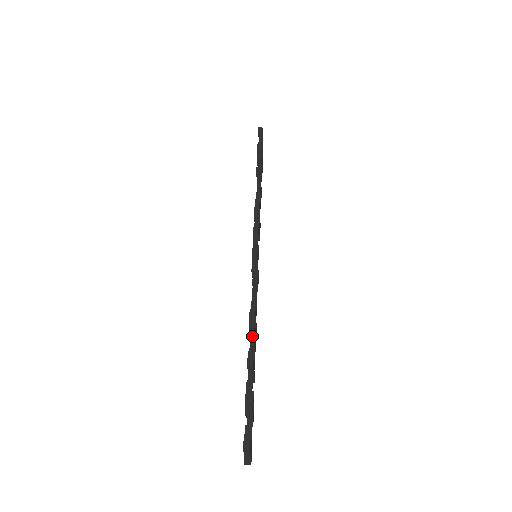
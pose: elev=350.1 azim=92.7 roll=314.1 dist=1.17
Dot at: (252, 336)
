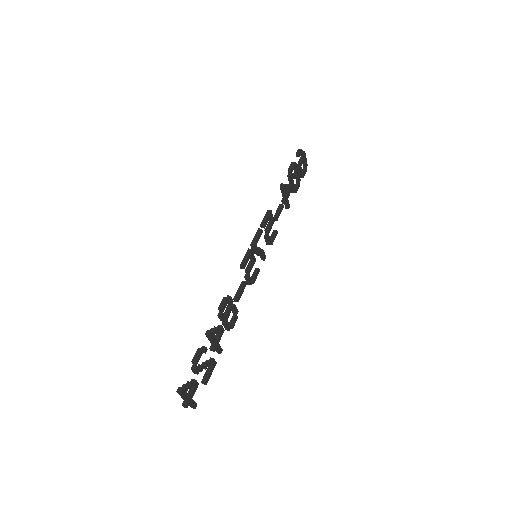
Dot at: (220, 315)
